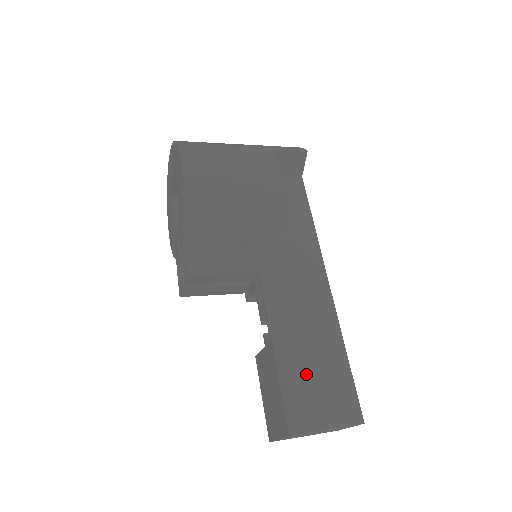
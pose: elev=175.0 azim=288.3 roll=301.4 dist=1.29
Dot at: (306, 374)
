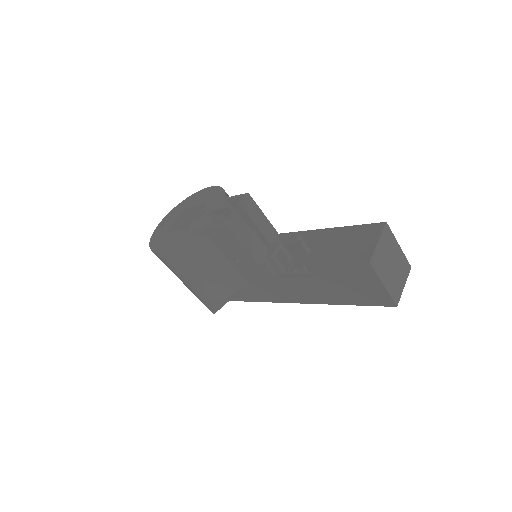
Dot at: occluded
